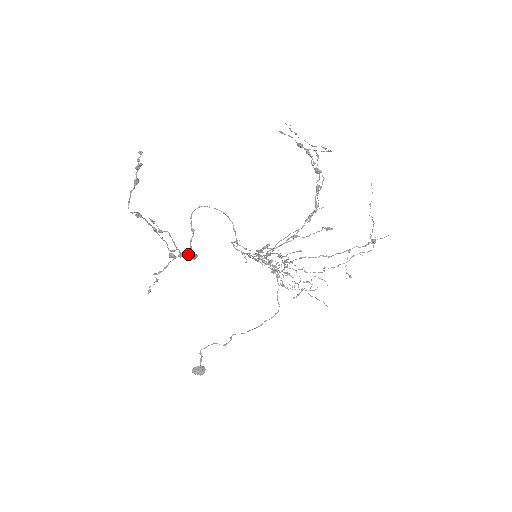
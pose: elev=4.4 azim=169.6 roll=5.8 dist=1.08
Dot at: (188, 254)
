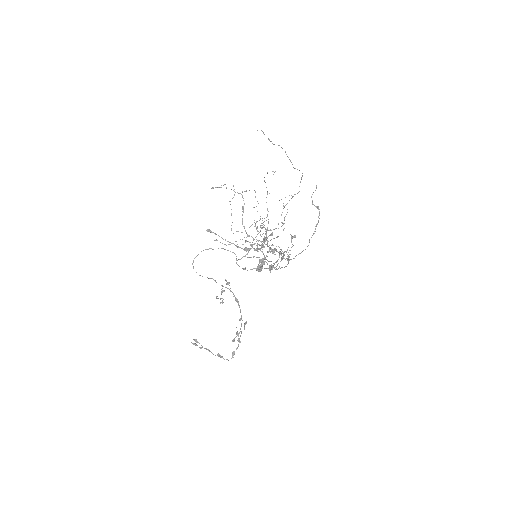
Dot at: (236, 301)
